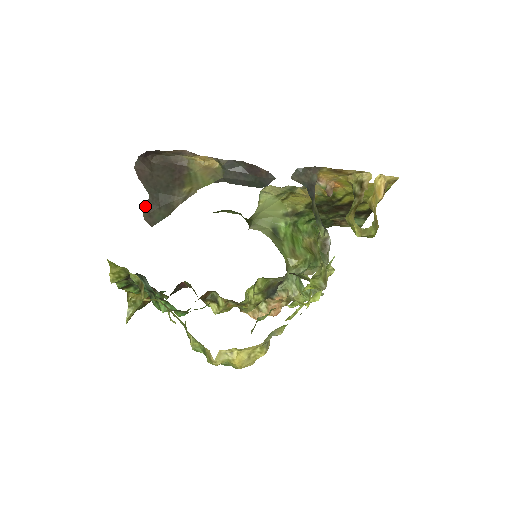
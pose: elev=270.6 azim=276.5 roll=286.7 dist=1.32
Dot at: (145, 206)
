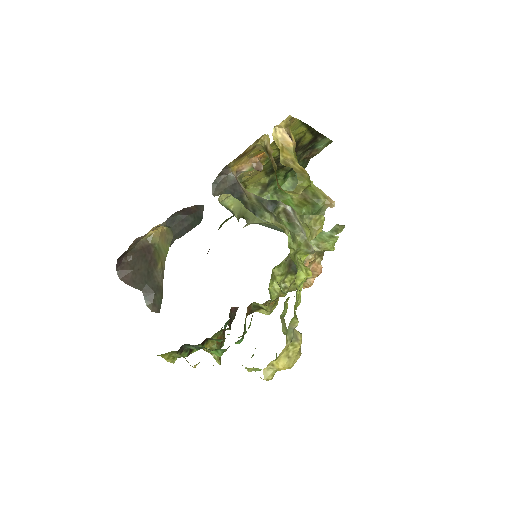
Dot at: (145, 301)
